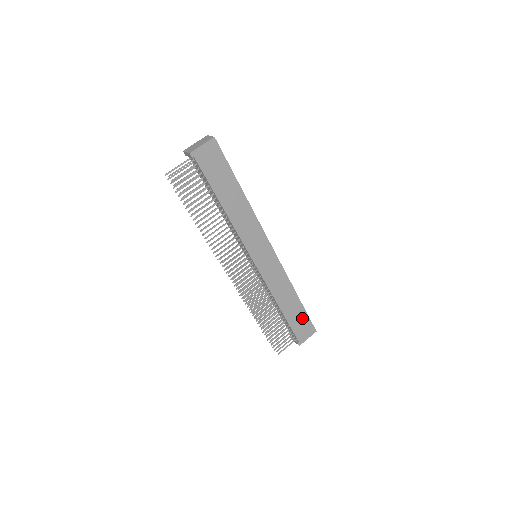
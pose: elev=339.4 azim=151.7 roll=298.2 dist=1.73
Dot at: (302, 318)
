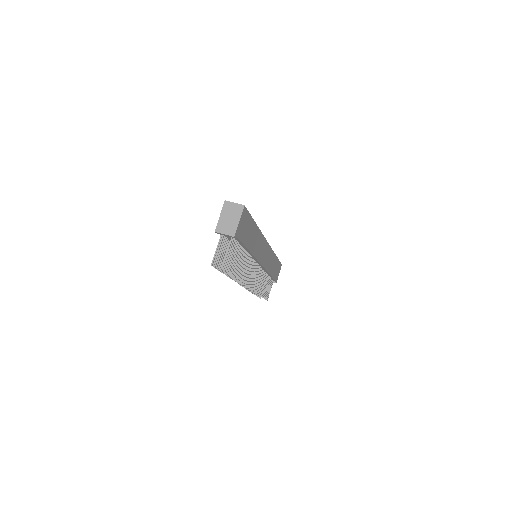
Dot at: (277, 266)
